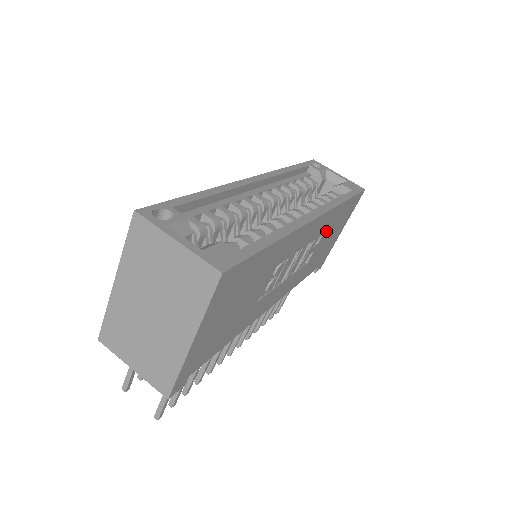
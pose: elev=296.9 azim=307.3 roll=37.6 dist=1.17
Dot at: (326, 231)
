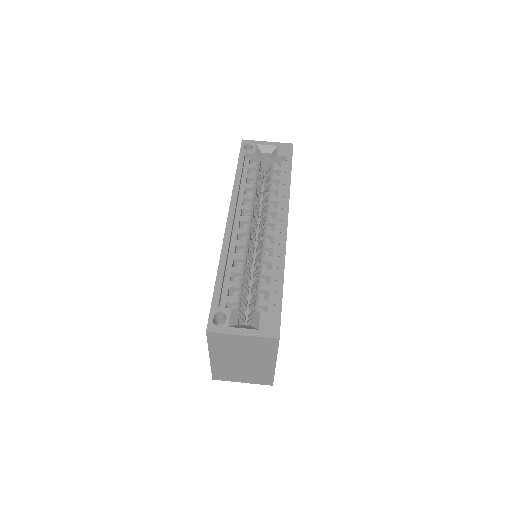
Dot at: occluded
